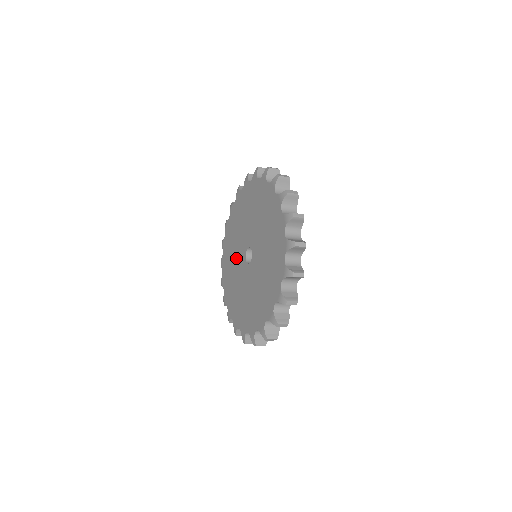
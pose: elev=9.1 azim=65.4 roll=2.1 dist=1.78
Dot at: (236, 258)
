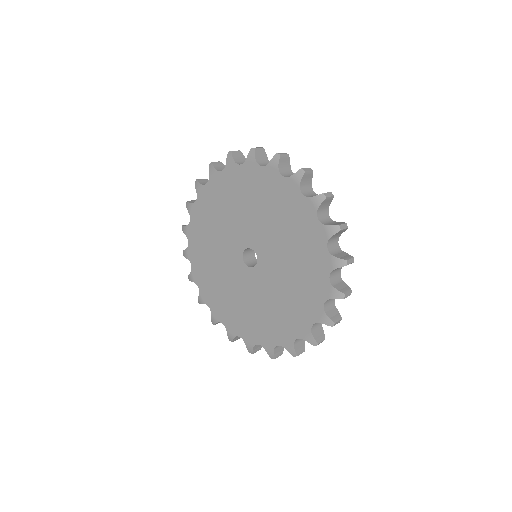
Dot at: (234, 222)
